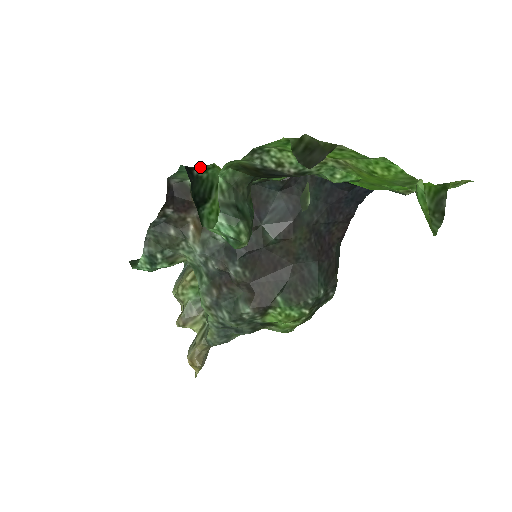
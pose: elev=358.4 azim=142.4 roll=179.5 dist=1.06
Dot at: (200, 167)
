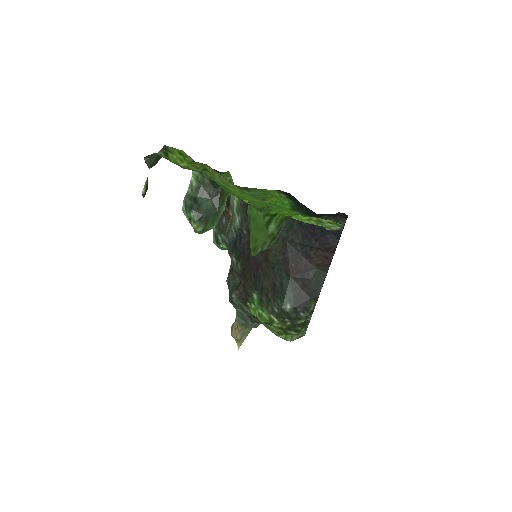
Dot at: (222, 172)
